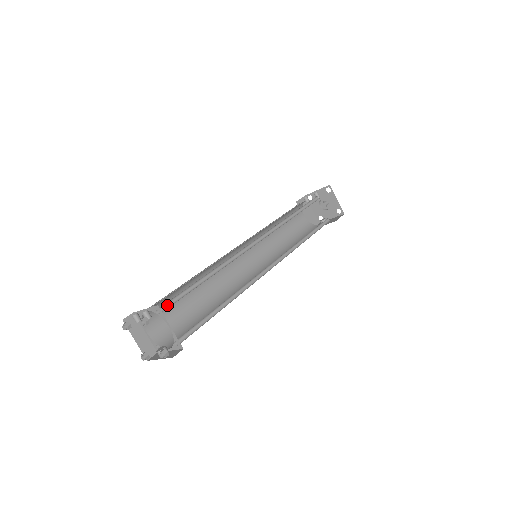
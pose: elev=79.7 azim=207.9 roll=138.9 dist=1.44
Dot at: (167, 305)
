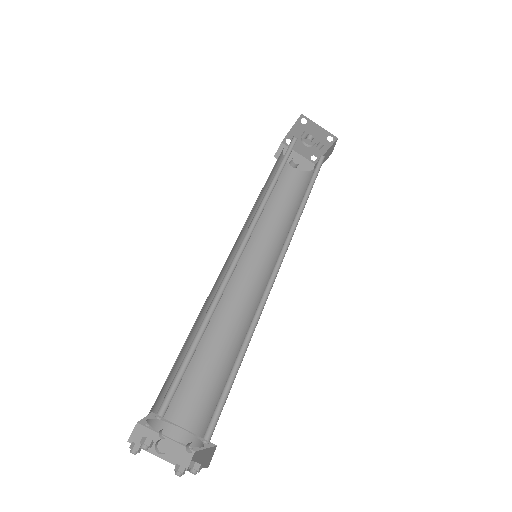
Dot at: (210, 420)
